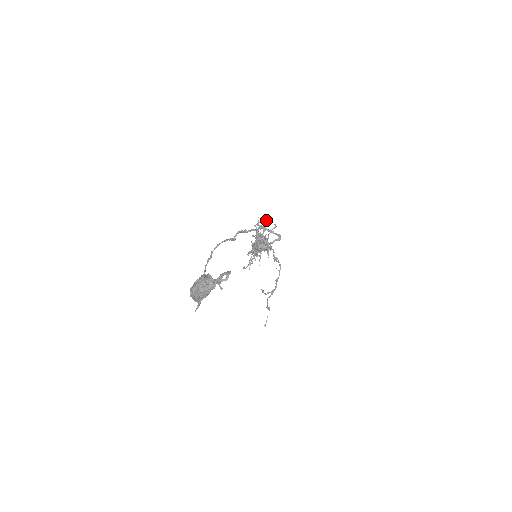
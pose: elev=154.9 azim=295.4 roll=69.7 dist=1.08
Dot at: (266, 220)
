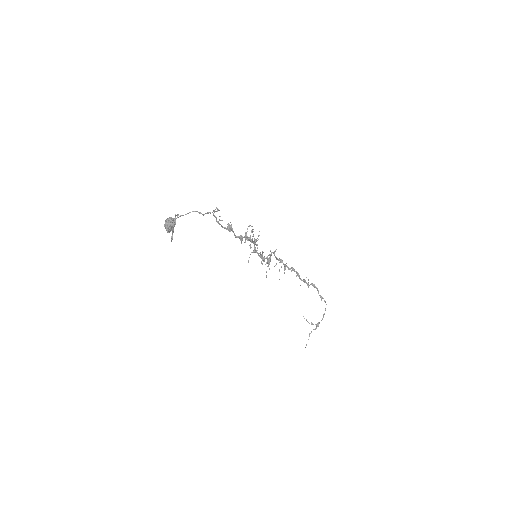
Dot at: (251, 226)
